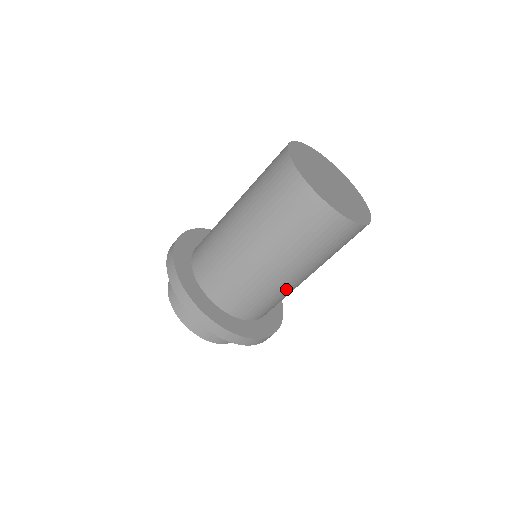
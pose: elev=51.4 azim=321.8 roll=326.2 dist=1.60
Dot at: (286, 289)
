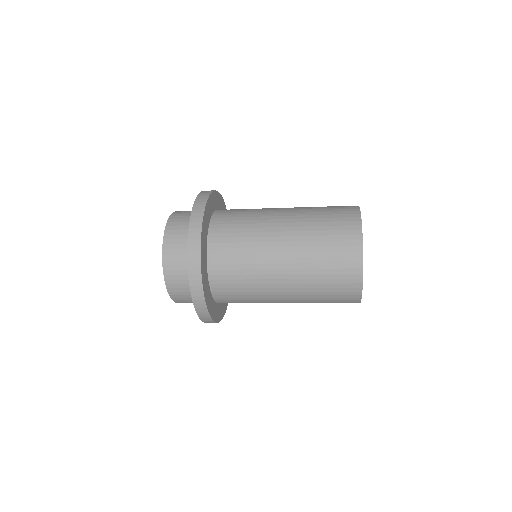
Dot at: occluded
